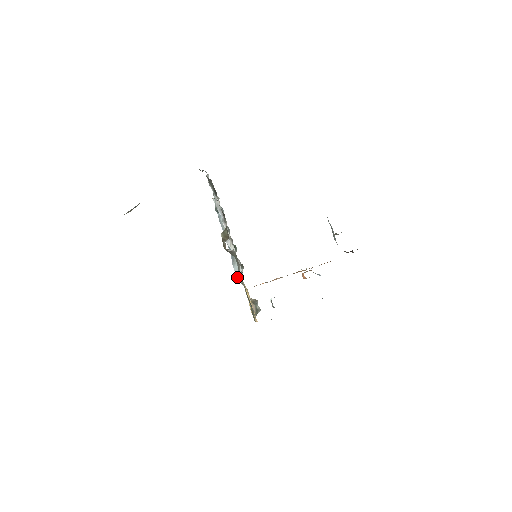
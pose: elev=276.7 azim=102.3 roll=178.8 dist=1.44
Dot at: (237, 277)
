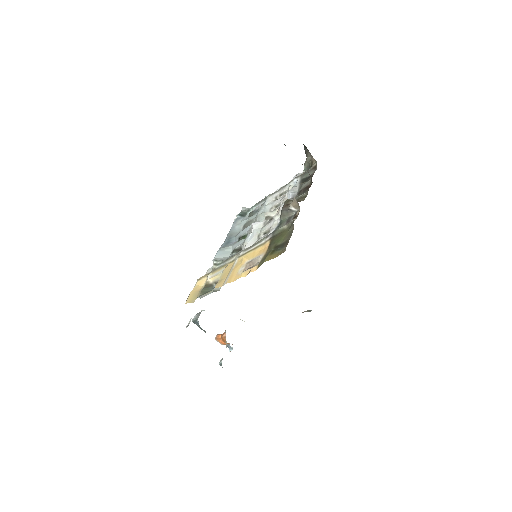
Dot at: (216, 258)
